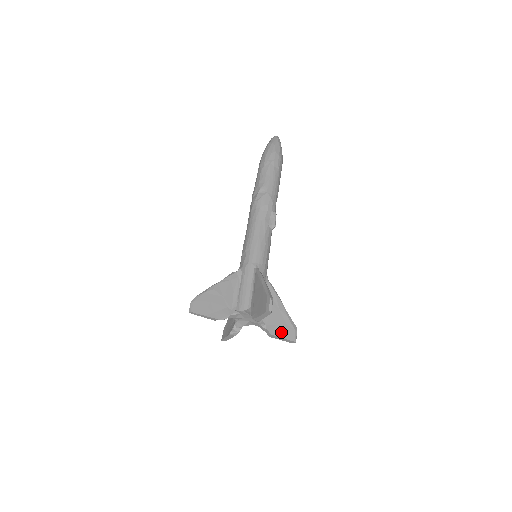
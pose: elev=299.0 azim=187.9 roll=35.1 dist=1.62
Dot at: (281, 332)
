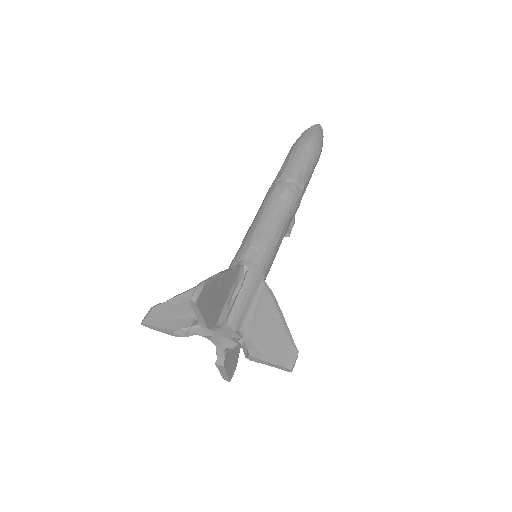
Dot at: (229, 365)
